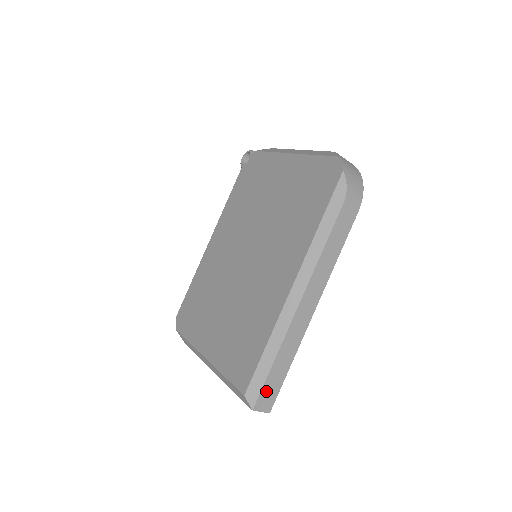
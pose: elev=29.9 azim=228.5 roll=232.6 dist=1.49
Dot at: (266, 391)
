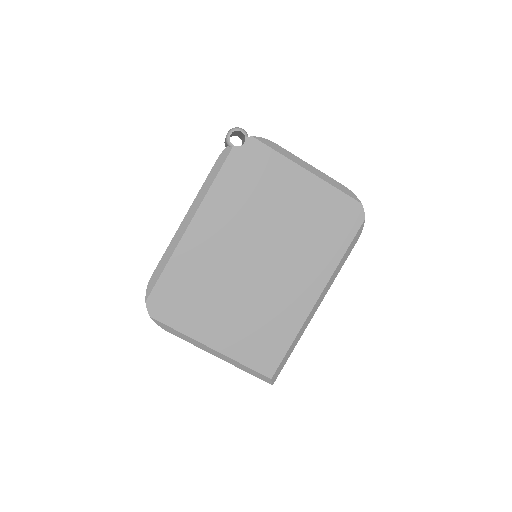
Dot at: occluded
